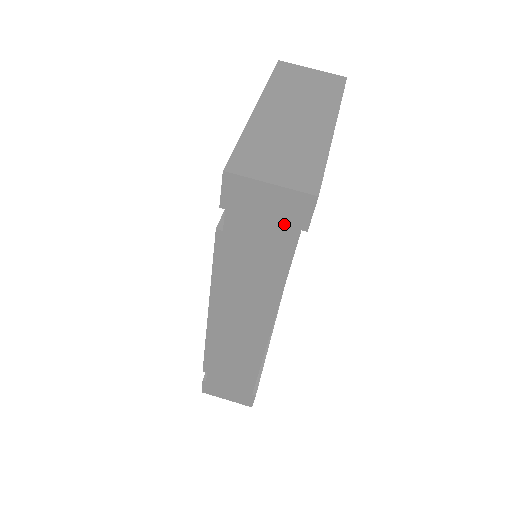
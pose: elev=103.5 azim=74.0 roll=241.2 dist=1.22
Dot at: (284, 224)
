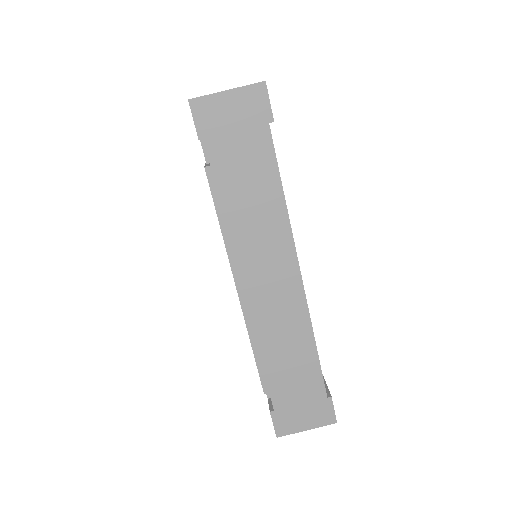
Dot at: (254, 125)
